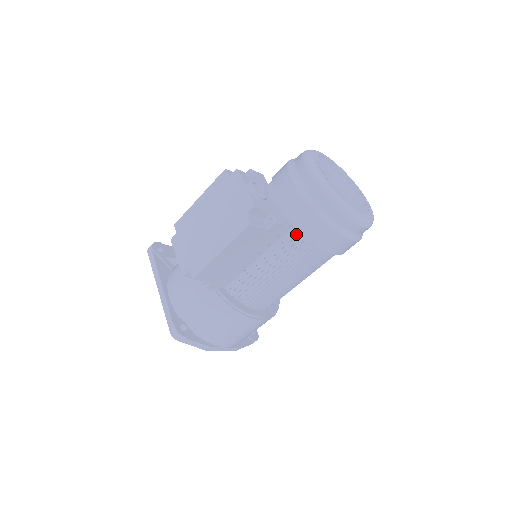
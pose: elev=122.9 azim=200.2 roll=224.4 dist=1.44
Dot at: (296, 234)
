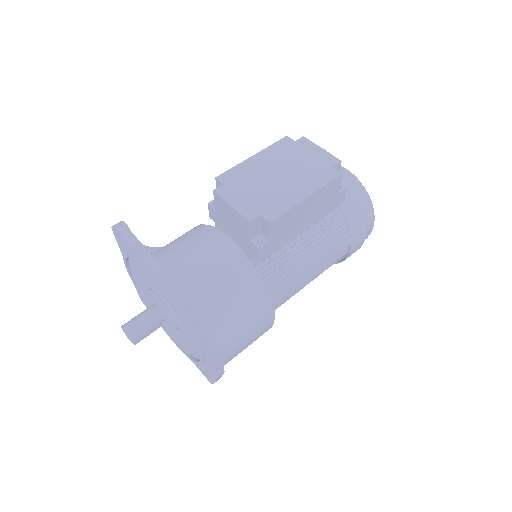
Dot at: (334, 219)
